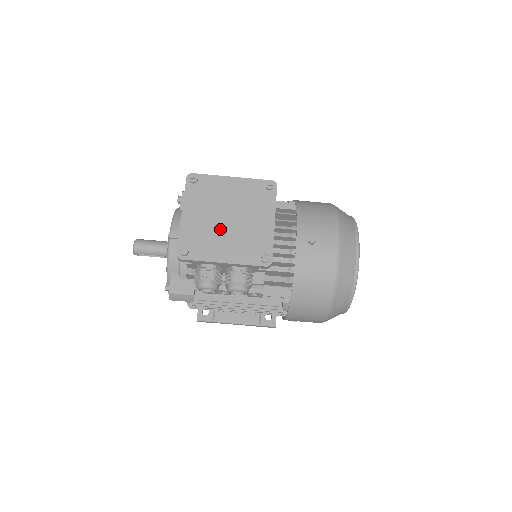
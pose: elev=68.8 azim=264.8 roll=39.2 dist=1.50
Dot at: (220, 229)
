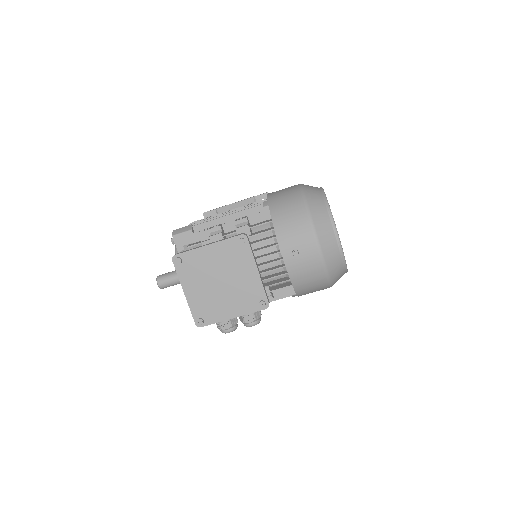
Dot at: (218, 293)
